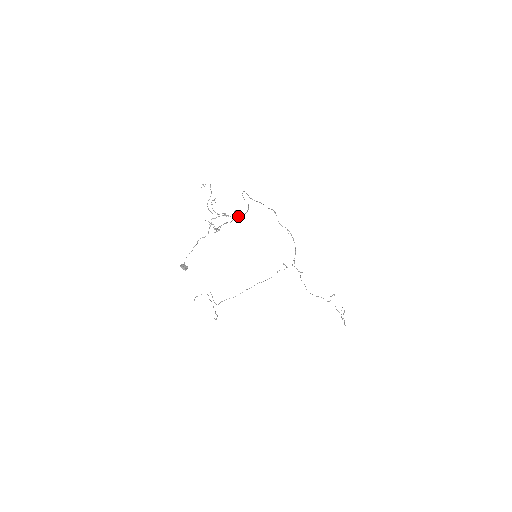
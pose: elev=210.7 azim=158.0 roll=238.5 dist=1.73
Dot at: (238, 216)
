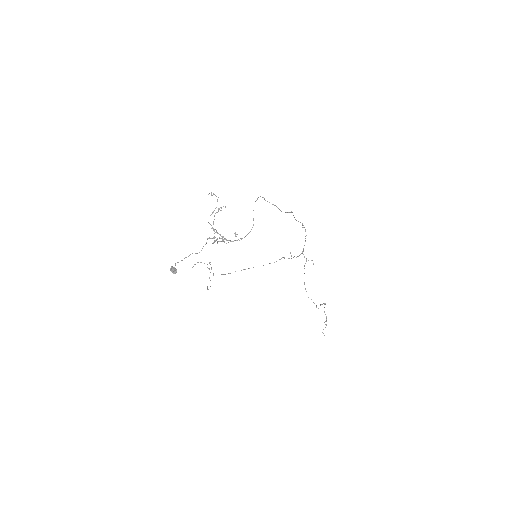
Dot at: occluded
